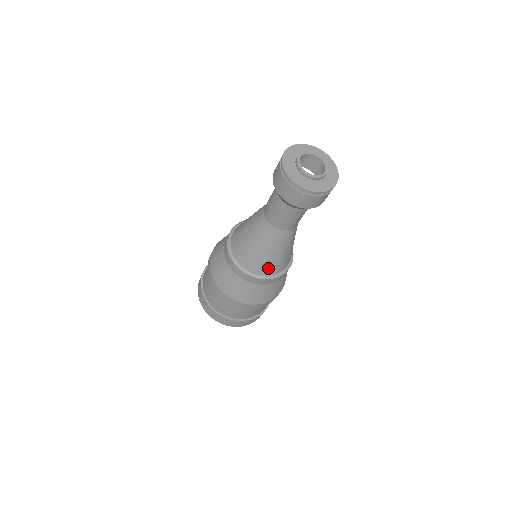
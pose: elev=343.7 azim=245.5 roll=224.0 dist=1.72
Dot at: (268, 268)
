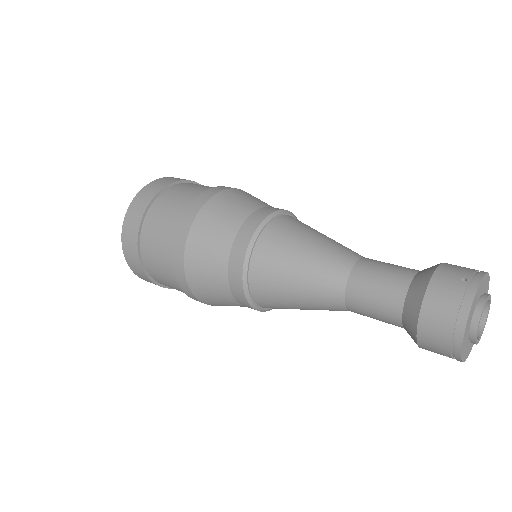
Dot at: occluded
